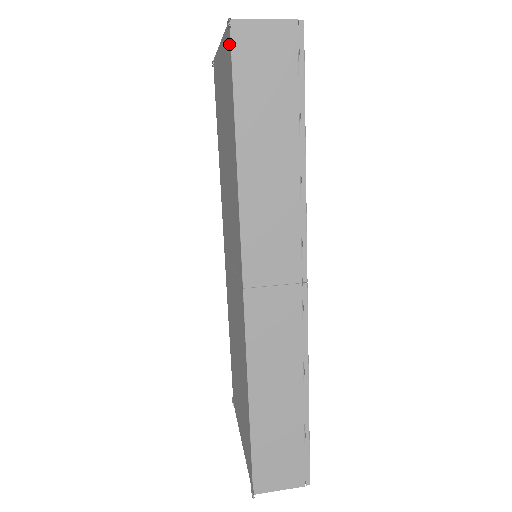
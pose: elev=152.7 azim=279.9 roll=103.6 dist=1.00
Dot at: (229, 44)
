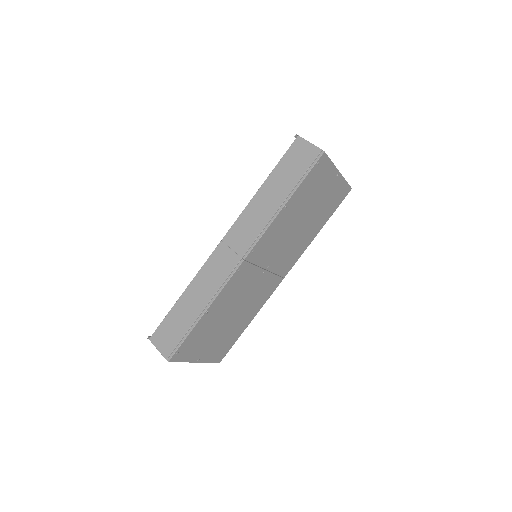
Dot at: occluded
